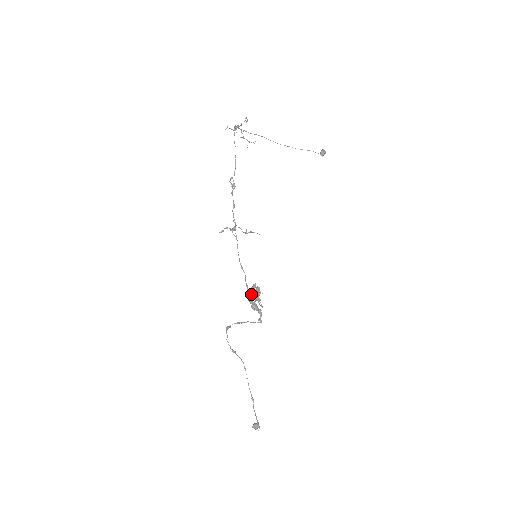
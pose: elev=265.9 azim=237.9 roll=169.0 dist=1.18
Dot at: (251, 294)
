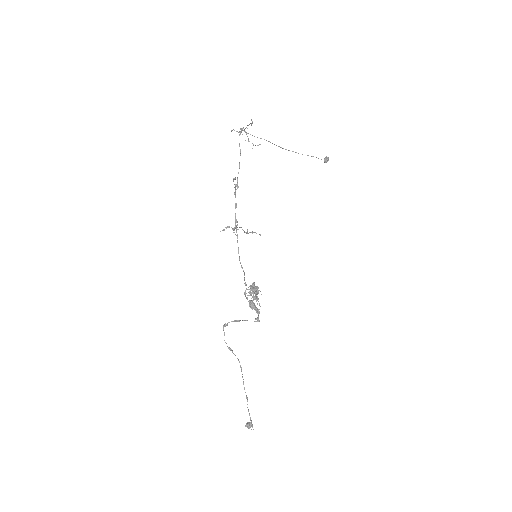
Dot at: (250, 293)
